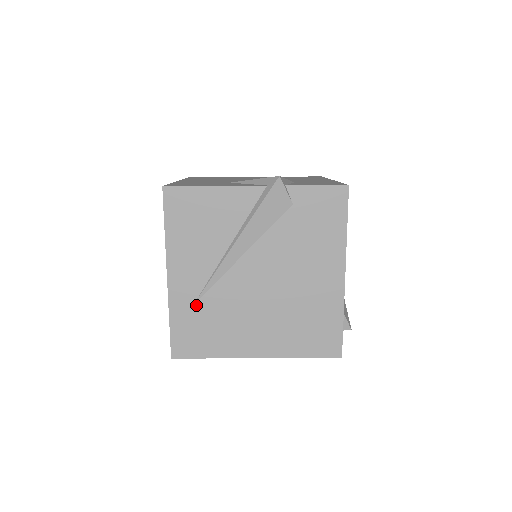
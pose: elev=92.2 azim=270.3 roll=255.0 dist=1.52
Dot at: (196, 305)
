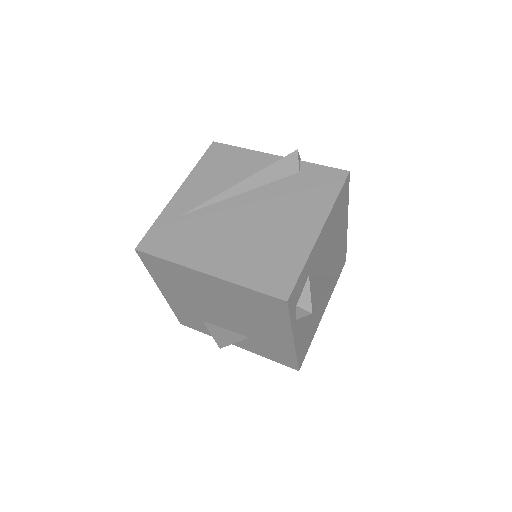
Dot at: (184, 216)
